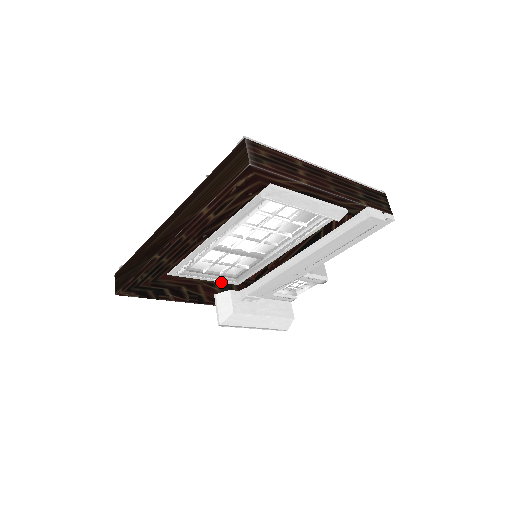
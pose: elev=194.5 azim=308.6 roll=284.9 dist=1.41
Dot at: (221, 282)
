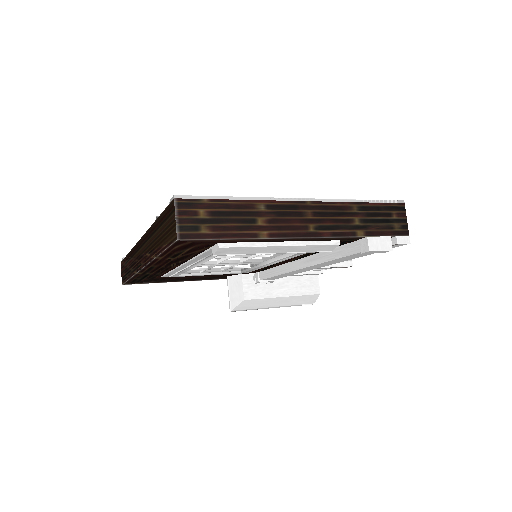
Dot at: occluded
